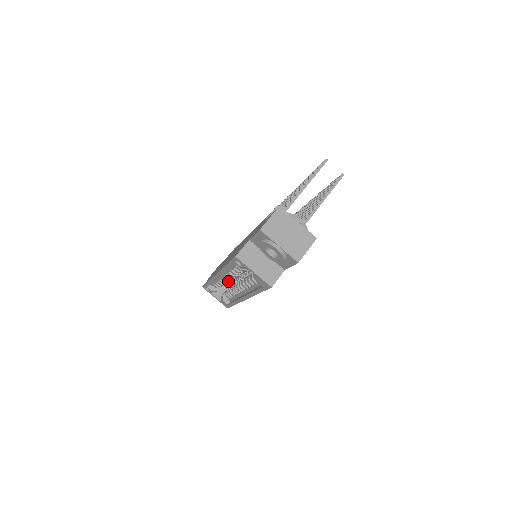
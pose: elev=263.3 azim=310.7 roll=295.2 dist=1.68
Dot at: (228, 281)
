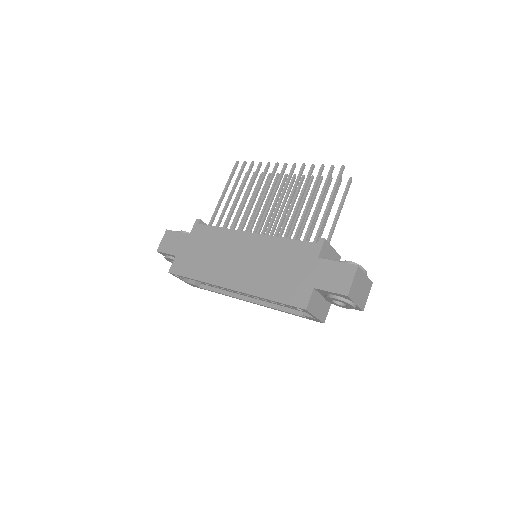
Dot at: occluded
